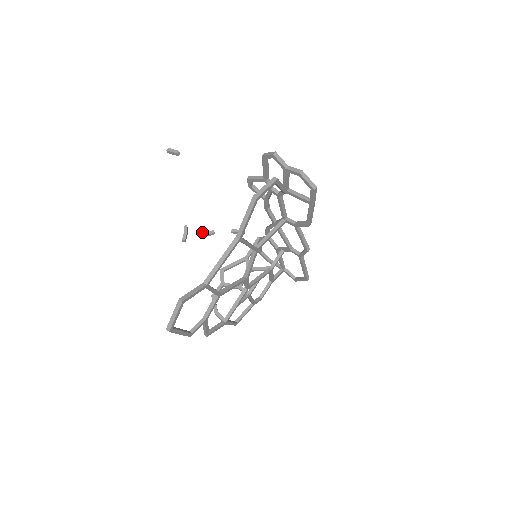
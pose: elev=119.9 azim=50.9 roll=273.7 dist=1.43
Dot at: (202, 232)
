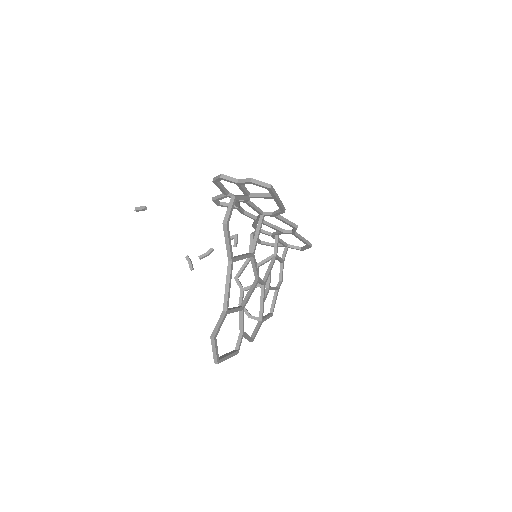
Dot at: (203, 254)
